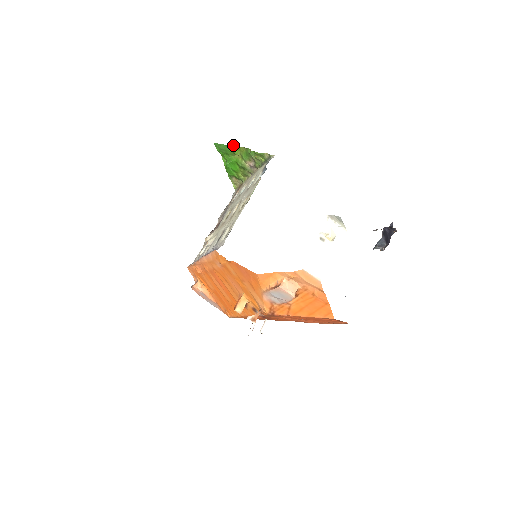
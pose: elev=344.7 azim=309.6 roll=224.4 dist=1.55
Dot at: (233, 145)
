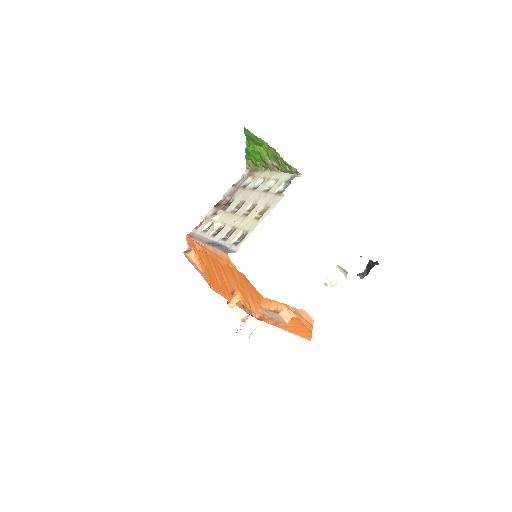
Dot at: (263, 140)
